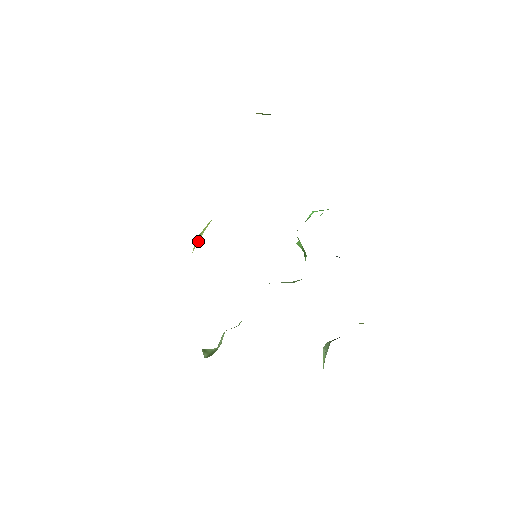
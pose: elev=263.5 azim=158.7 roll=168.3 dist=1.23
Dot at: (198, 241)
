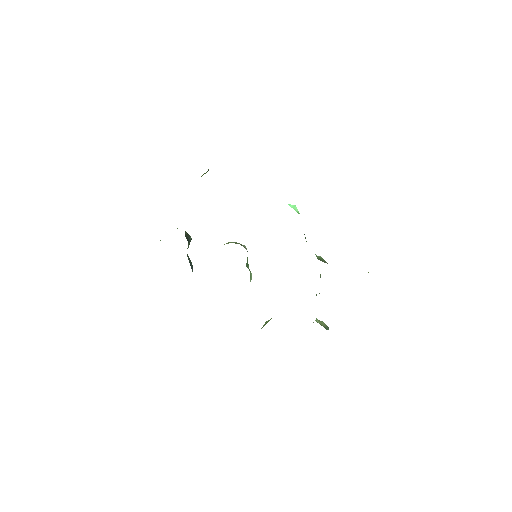
Dot at: occluded
